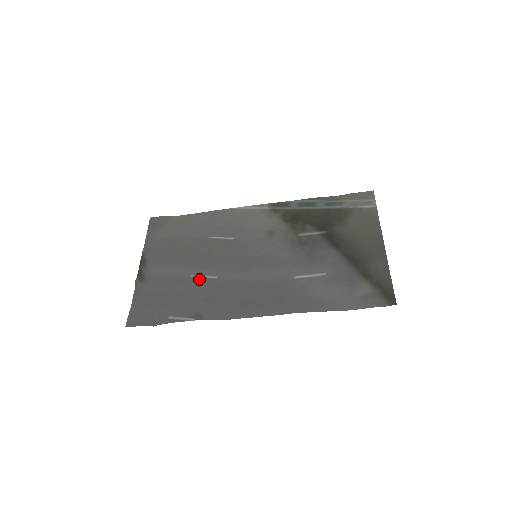
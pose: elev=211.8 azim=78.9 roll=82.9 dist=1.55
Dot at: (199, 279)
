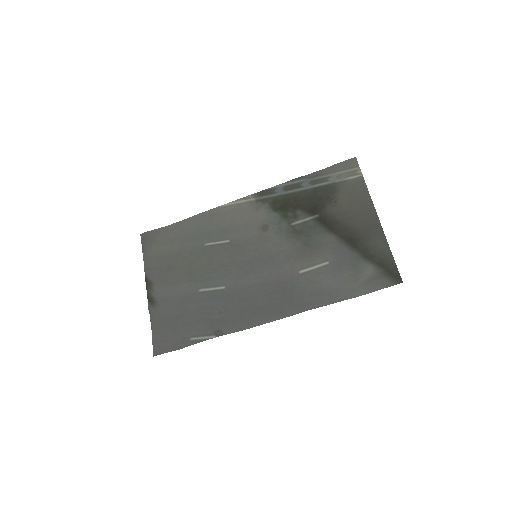
Dot at: (208, 293)
